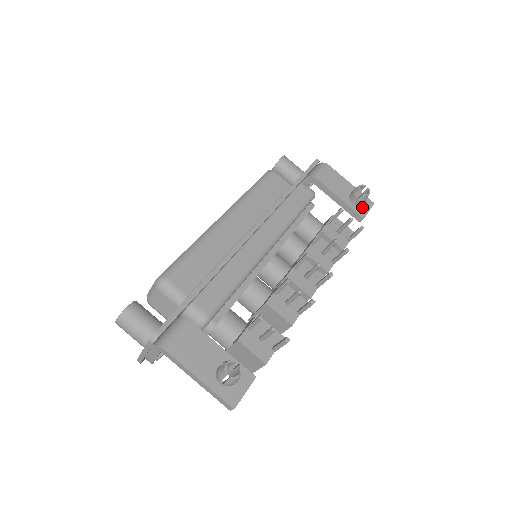
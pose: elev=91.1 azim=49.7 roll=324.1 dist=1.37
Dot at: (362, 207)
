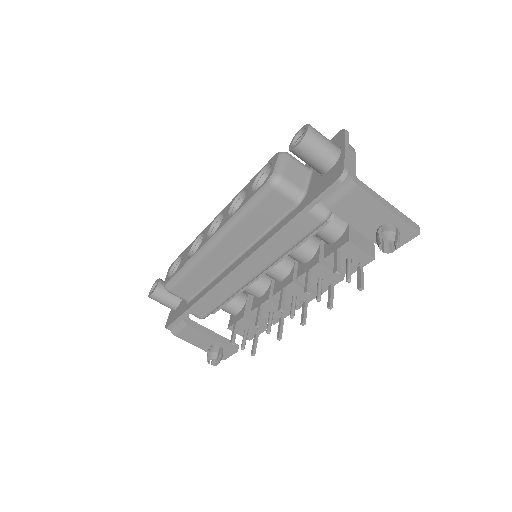
Dot at: occluded
